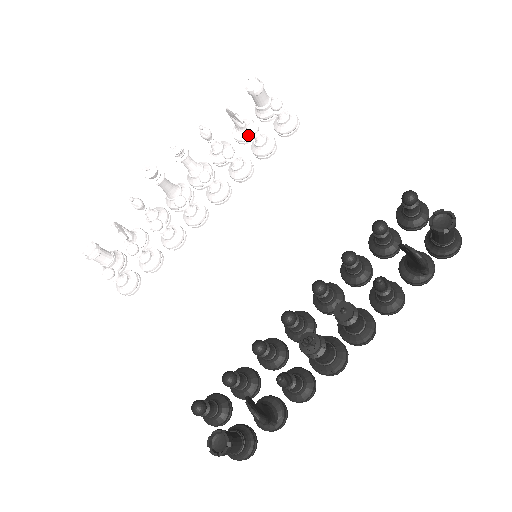
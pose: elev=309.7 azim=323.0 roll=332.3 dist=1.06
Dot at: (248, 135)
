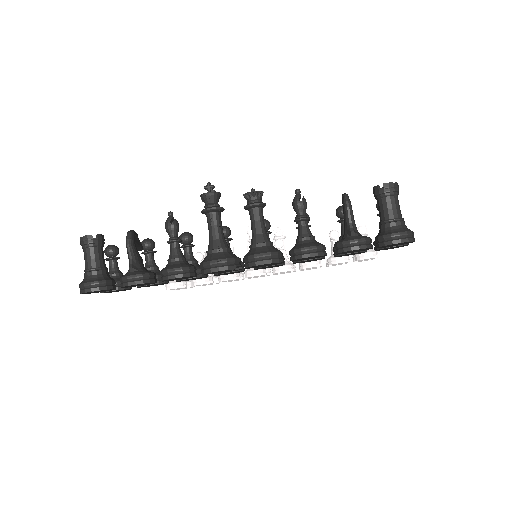
Dot at: occluded
